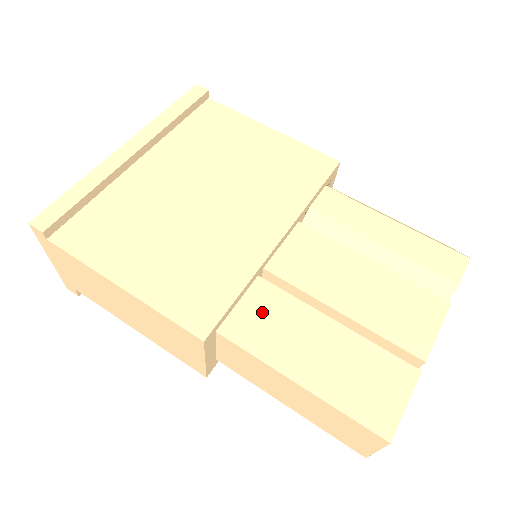
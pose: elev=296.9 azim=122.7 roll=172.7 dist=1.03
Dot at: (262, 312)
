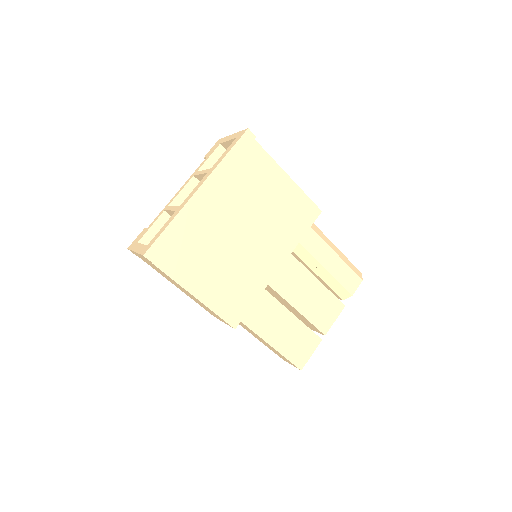
Dot at: (261, 309)
